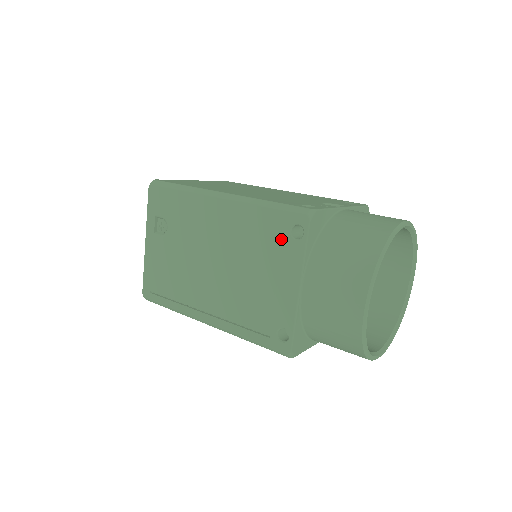
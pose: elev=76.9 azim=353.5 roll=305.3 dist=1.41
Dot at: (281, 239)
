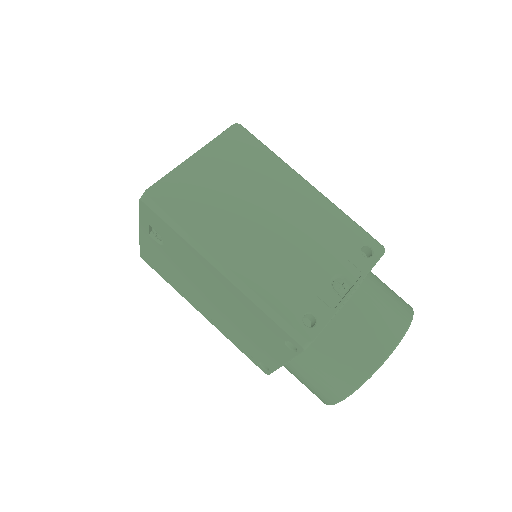
Dot at: (275, 338)
